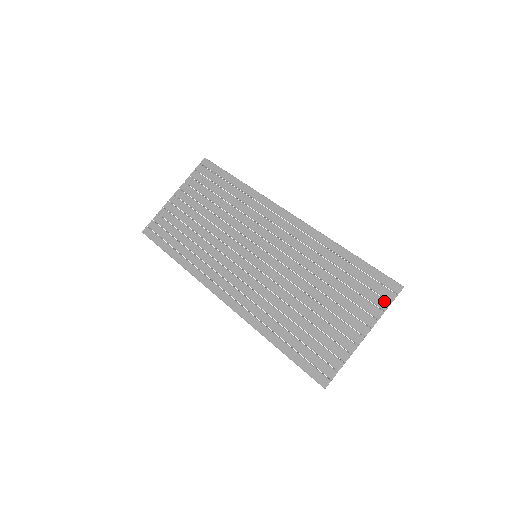
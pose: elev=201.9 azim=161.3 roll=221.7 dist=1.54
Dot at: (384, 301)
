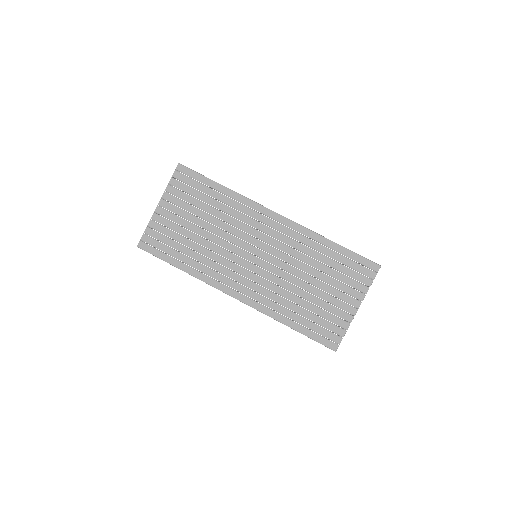
Dot at: (368, 279)
